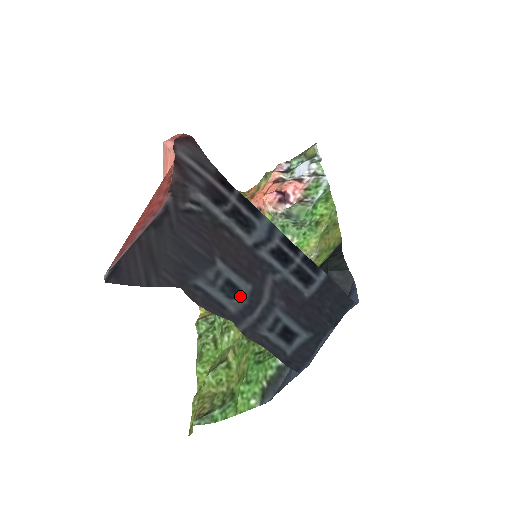
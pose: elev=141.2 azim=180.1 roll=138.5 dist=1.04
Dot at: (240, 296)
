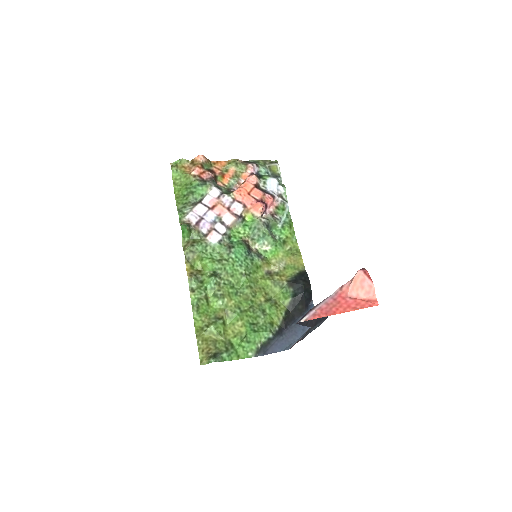
Dot at: occluded
